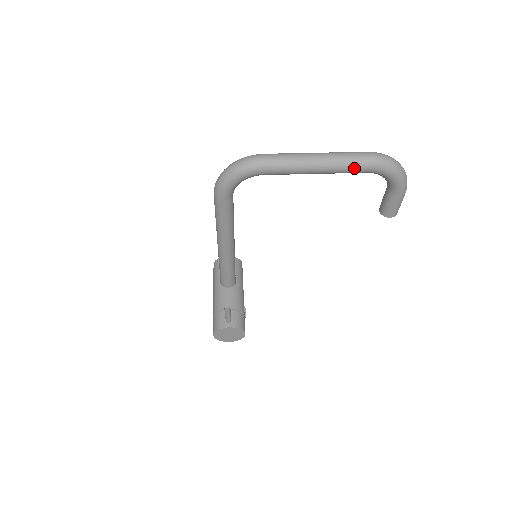
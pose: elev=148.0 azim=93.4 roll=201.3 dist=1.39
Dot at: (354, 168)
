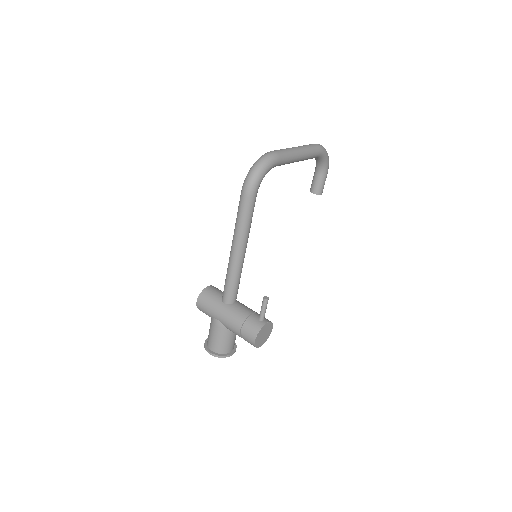
Dot at: (315, 153)
